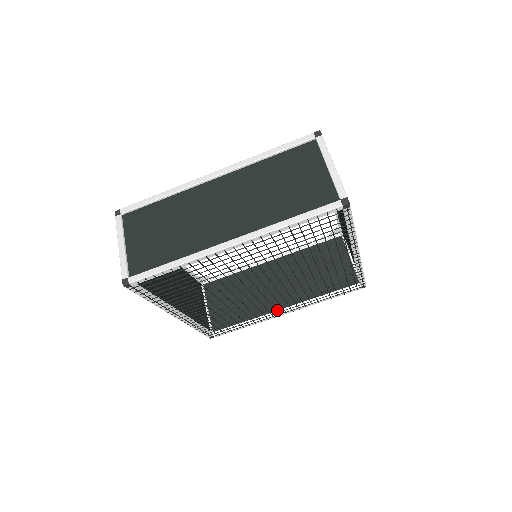
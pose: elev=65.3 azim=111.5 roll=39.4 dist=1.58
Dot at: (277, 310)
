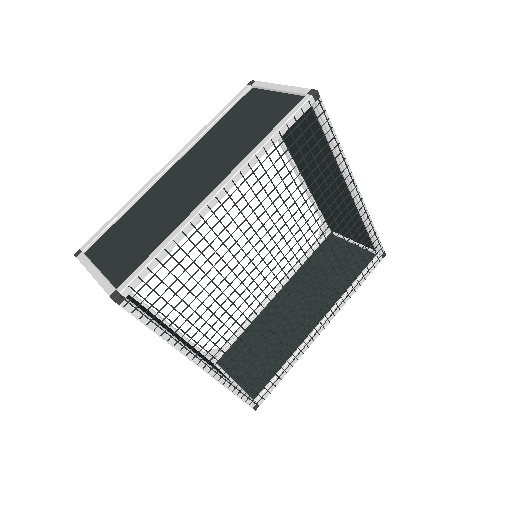
Dot at: occluded
